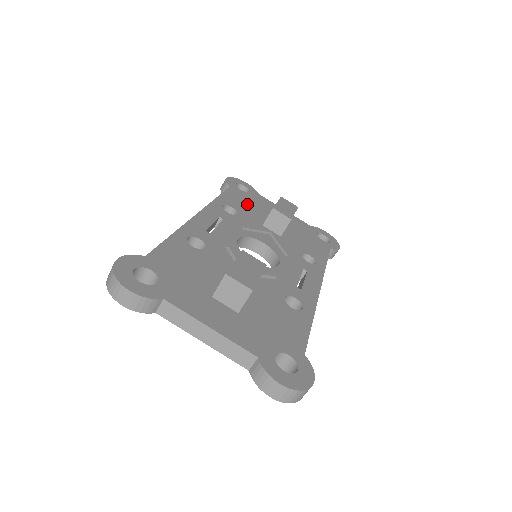
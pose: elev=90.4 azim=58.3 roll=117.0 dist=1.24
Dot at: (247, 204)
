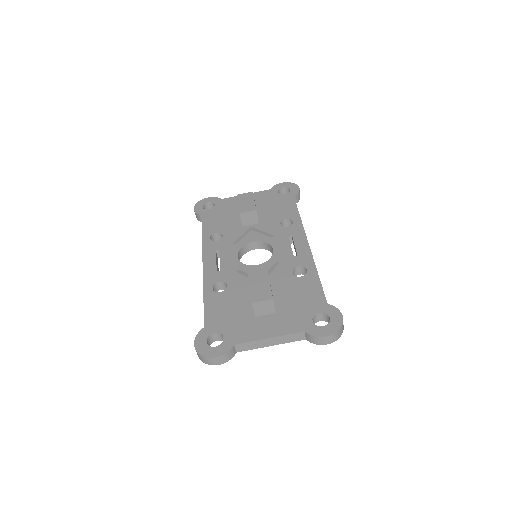
Dot at: (222, 218)
